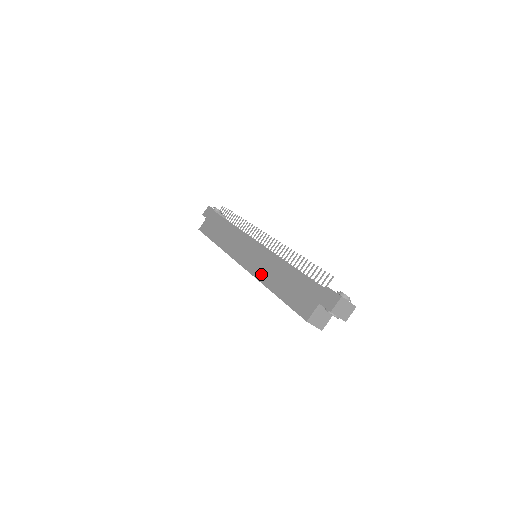
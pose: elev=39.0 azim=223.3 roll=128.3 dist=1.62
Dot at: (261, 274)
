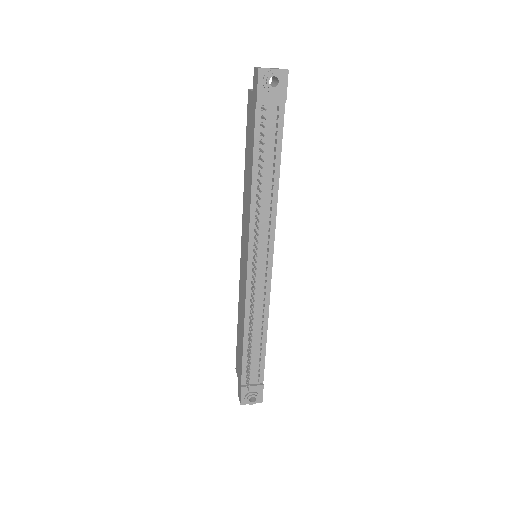
Dot at: (240, 293)
